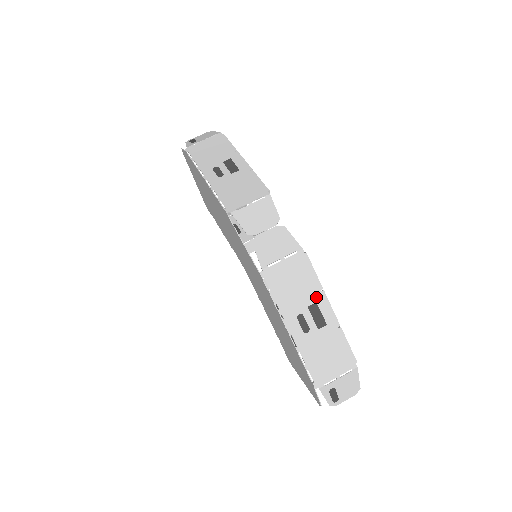
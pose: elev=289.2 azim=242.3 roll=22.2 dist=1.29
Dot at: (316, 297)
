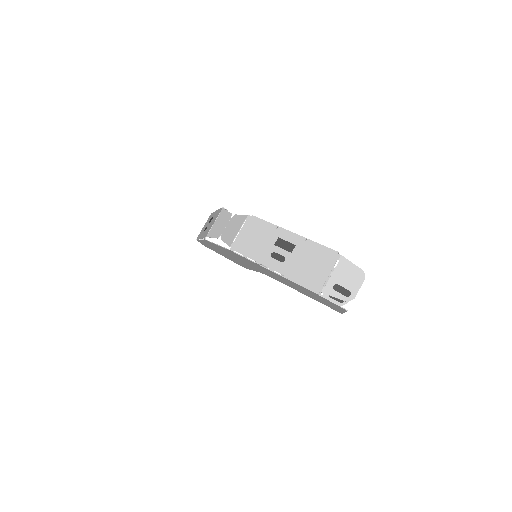
Dot at: (276, 235)
